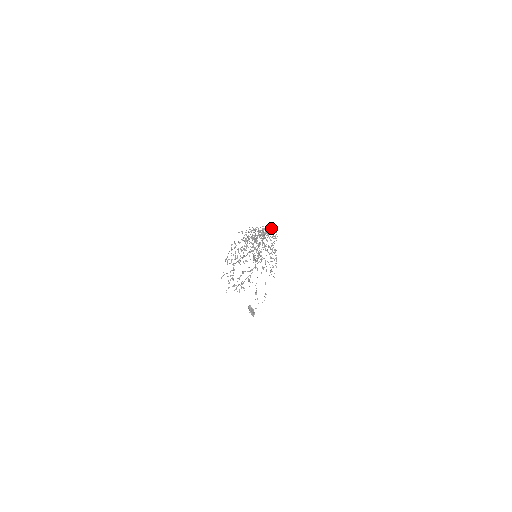
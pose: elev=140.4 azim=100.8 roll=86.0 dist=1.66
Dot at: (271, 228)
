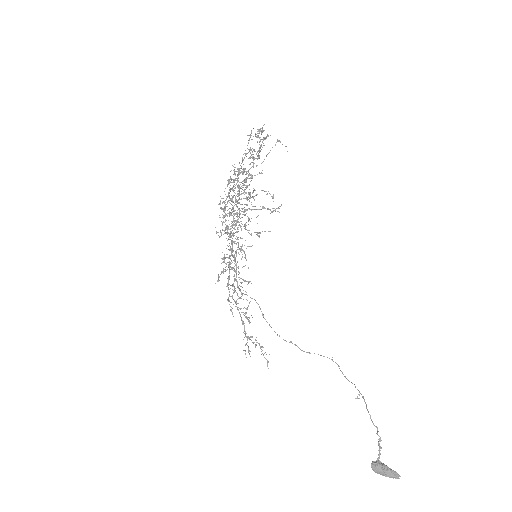
Dot at: occluded
